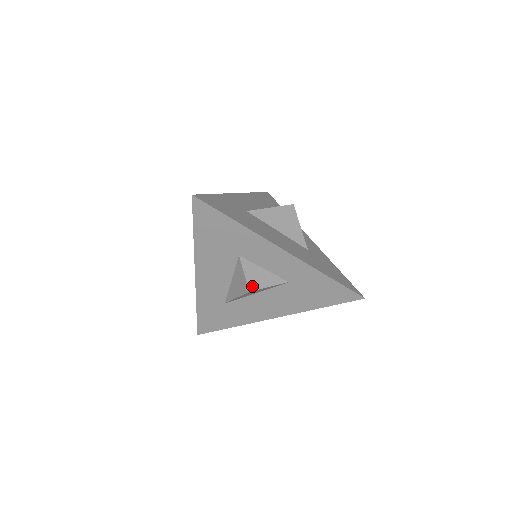
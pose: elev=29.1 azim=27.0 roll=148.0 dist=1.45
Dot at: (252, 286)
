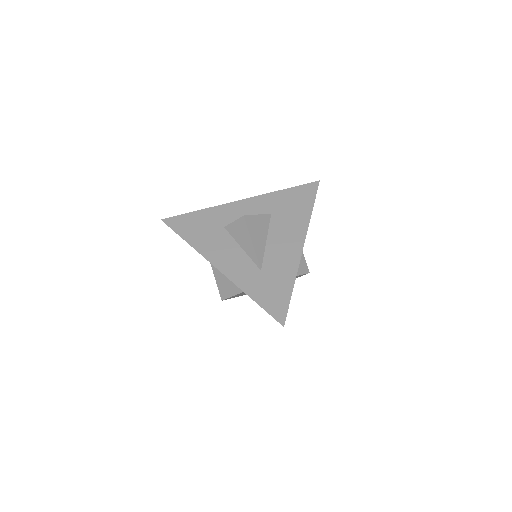
Dot at: (244, 217)
